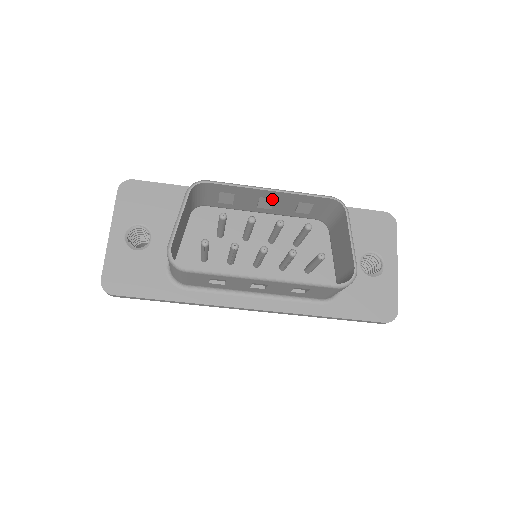
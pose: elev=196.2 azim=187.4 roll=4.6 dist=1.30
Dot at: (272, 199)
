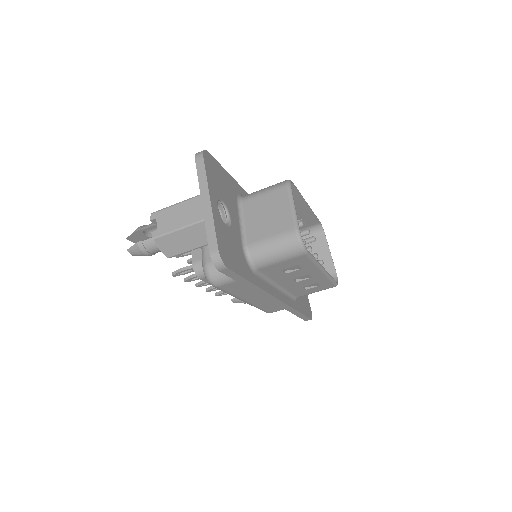
Dot at: occluded
